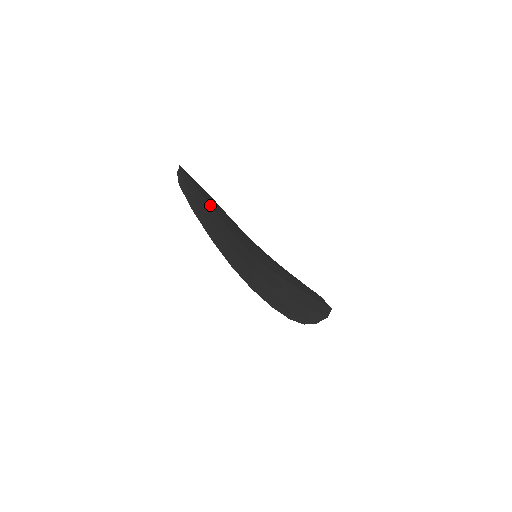
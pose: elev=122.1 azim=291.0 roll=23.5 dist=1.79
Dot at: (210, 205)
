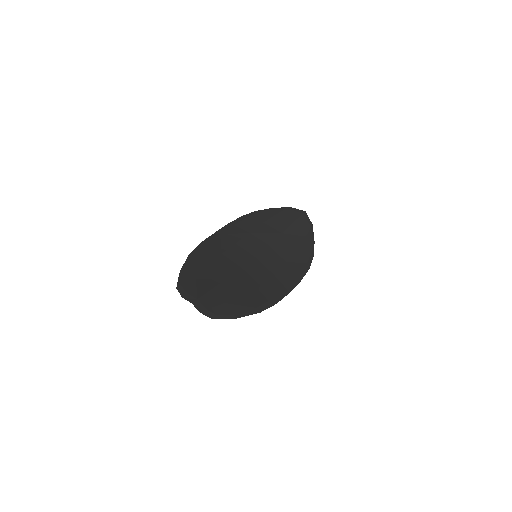
Dot at: (219, 282)
